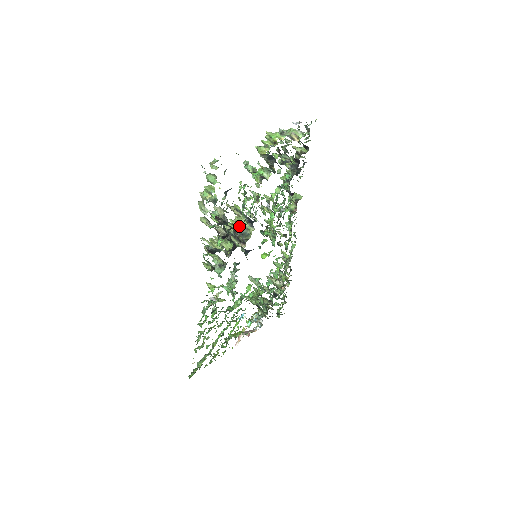
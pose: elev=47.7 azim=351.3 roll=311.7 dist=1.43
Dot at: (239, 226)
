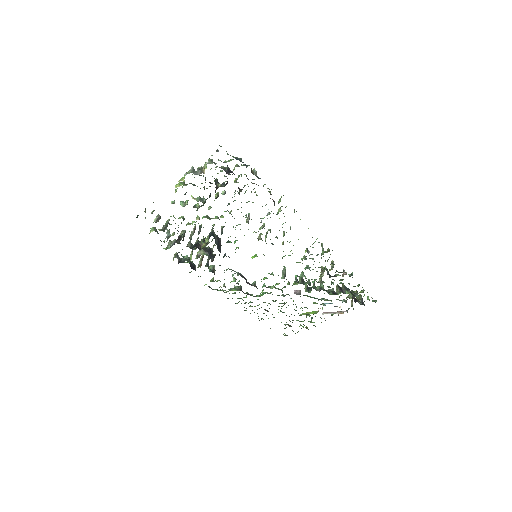
Dot at: (205, 241)
